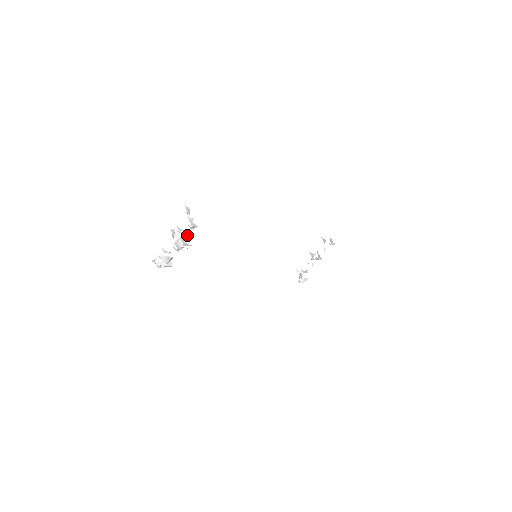
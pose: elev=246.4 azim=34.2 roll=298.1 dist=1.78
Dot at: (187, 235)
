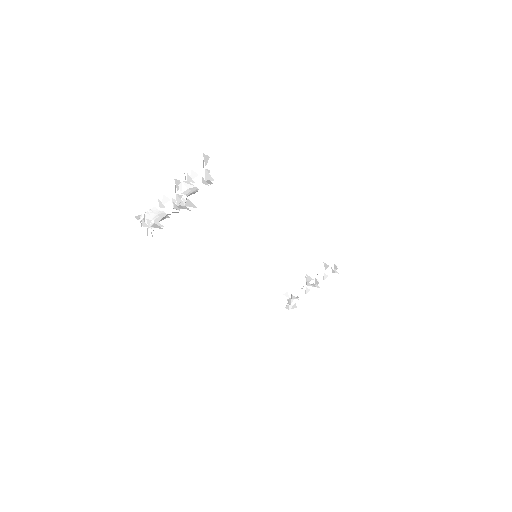
Dot at: (196, 190)
